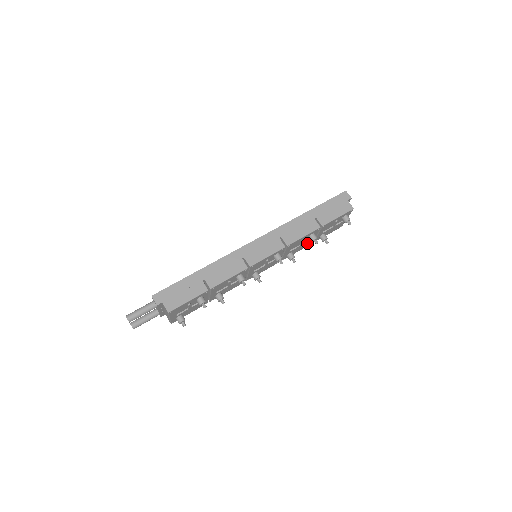
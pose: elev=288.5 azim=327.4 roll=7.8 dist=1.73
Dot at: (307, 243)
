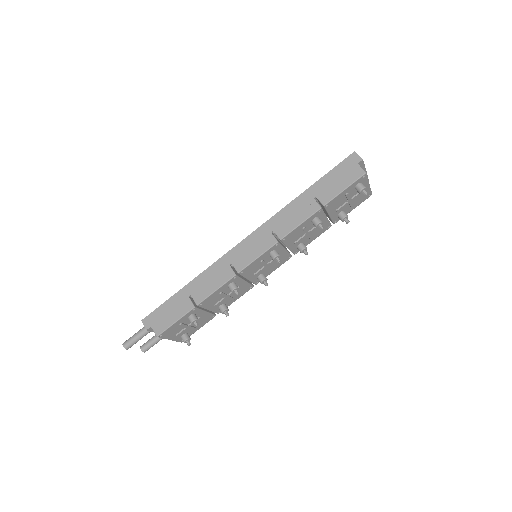
Dot at: occluded
